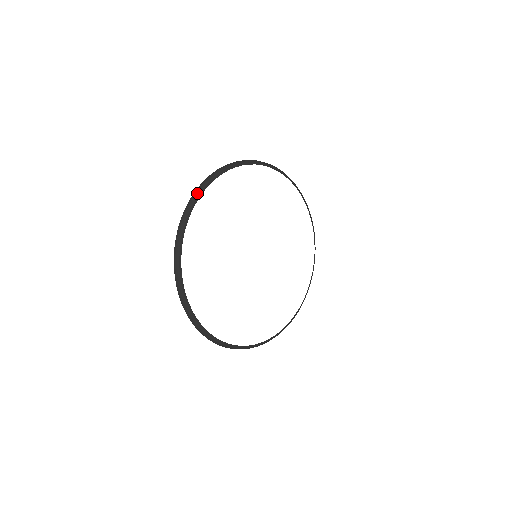
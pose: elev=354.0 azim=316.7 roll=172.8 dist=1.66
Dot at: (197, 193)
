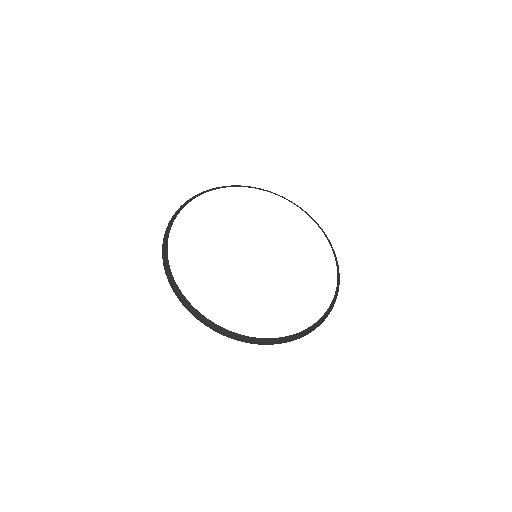
Dot at: (188, 200)
